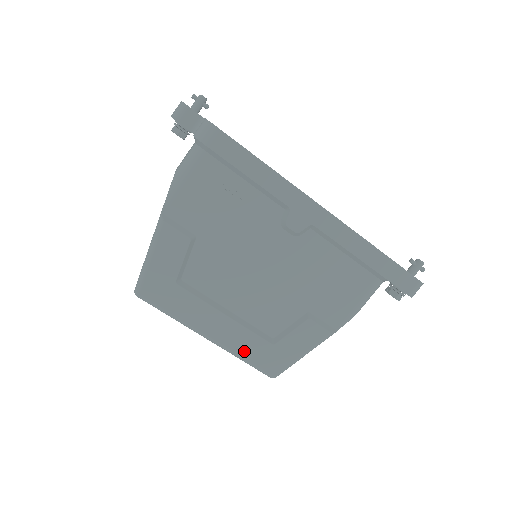
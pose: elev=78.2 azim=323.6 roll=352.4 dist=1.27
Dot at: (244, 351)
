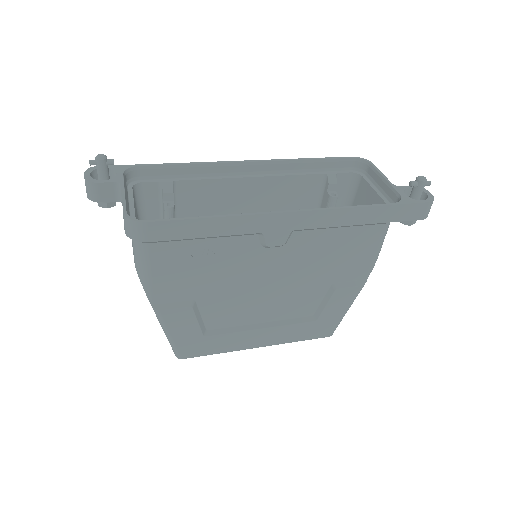
Dot at: (294, 337)
